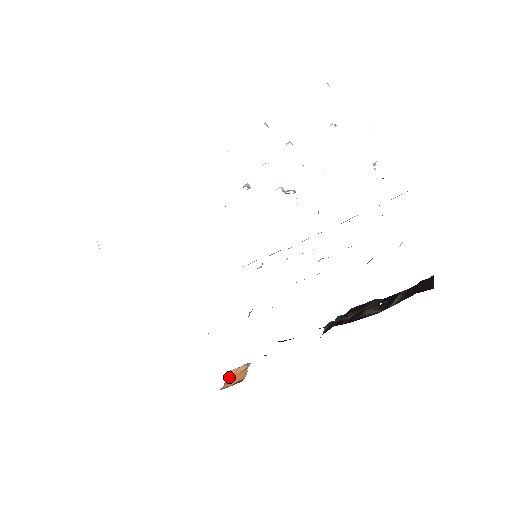
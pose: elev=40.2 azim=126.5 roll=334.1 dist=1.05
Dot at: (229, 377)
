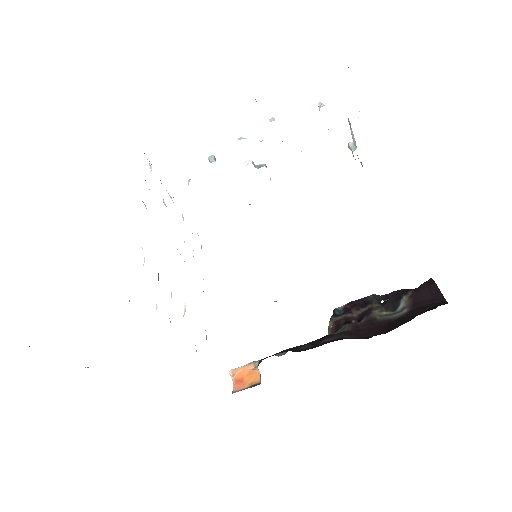
Dot at: (236, 377)
